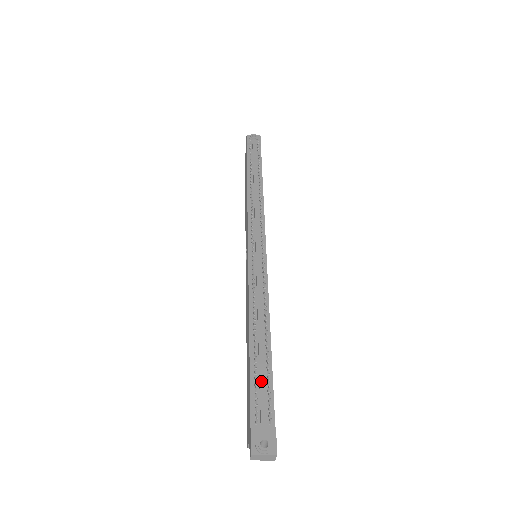
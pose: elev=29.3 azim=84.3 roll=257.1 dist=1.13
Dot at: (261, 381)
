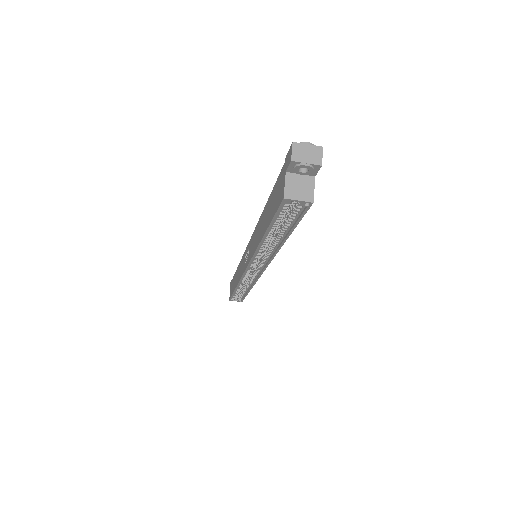
Dot at: occluded
